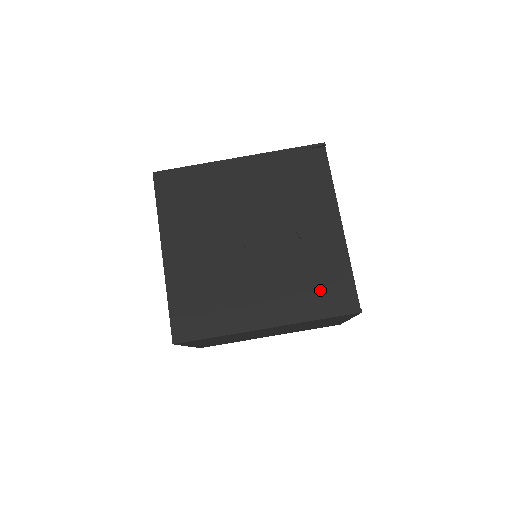
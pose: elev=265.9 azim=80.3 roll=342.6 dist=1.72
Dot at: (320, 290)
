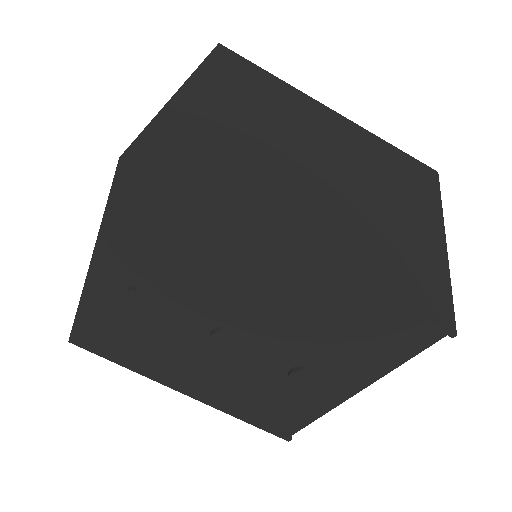
Dot at: (265, 412)
